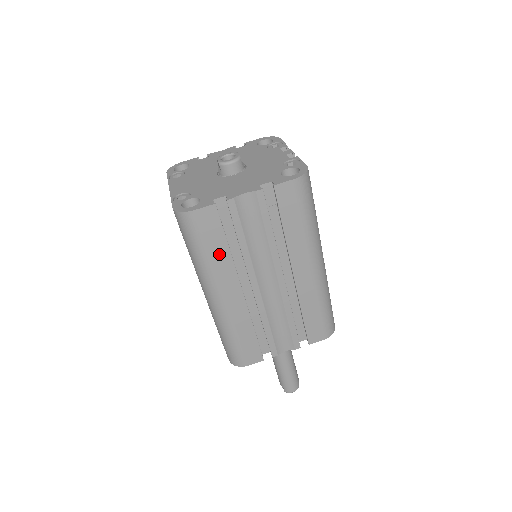
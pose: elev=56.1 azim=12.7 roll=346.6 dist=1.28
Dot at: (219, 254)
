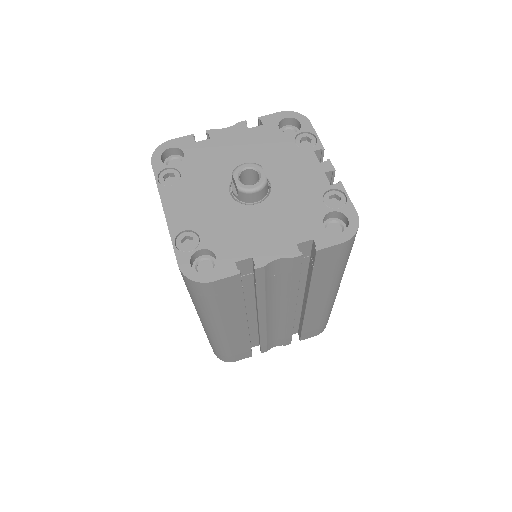
Dot at: (231, 306)
